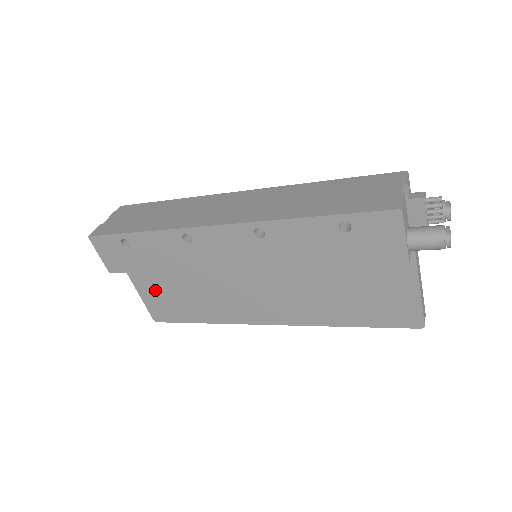
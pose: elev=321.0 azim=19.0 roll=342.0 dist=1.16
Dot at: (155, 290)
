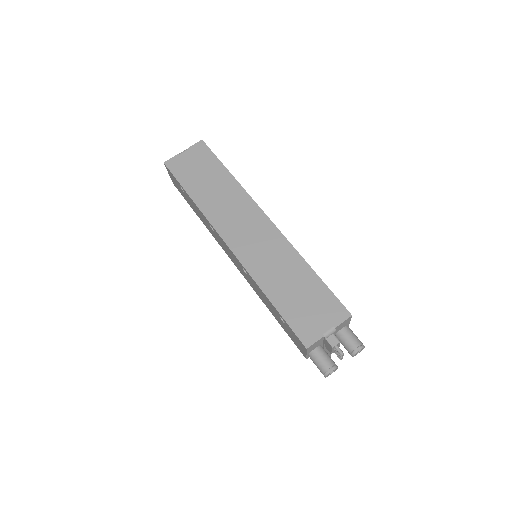
Dot at: occluded
